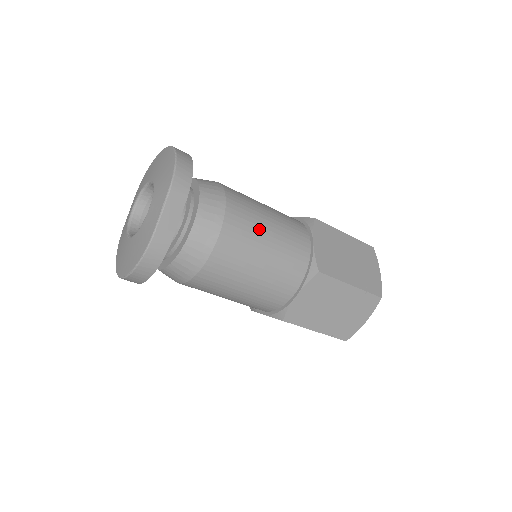
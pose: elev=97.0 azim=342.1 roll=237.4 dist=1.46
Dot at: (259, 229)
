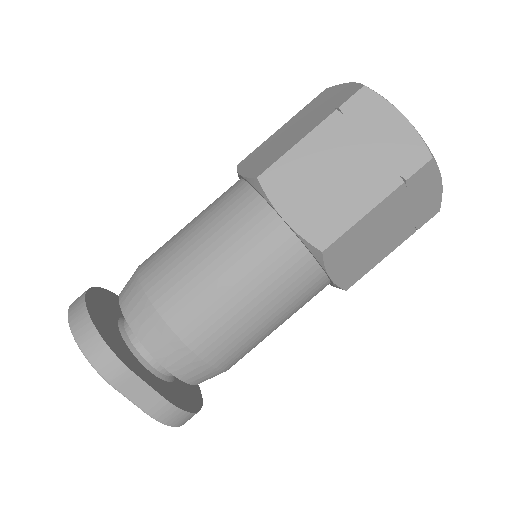
Dot at: (218, 295)
